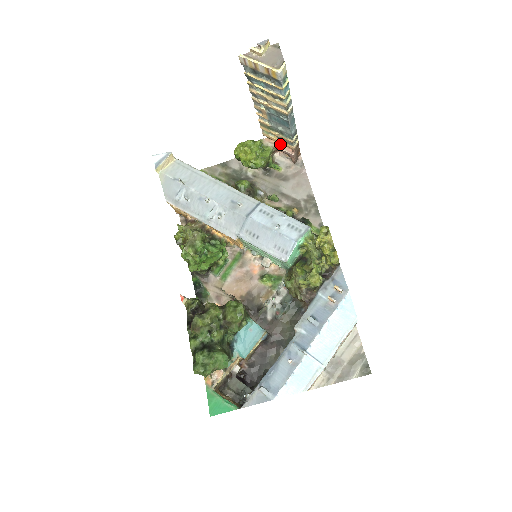
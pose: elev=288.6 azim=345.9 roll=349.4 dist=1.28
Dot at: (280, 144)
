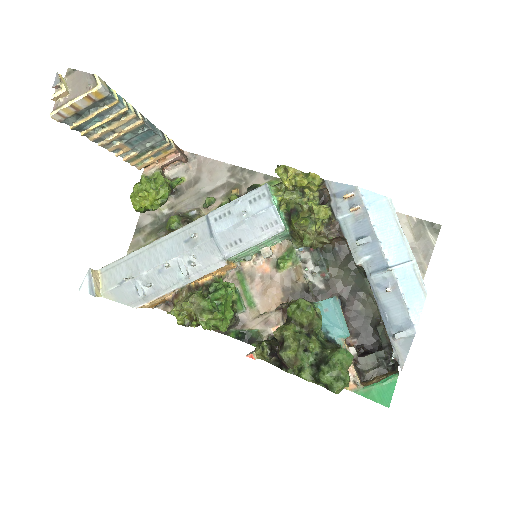
Dot at: (160, 160)
